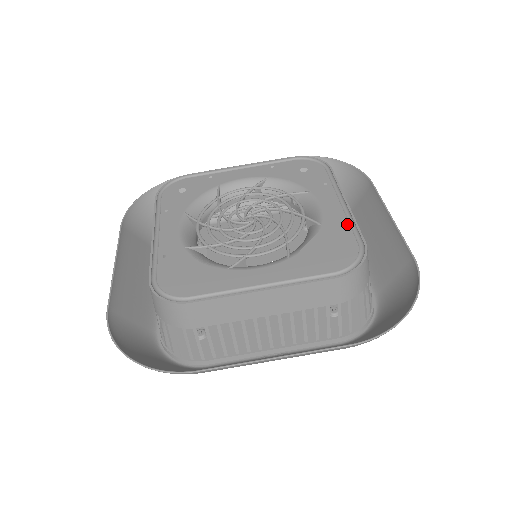
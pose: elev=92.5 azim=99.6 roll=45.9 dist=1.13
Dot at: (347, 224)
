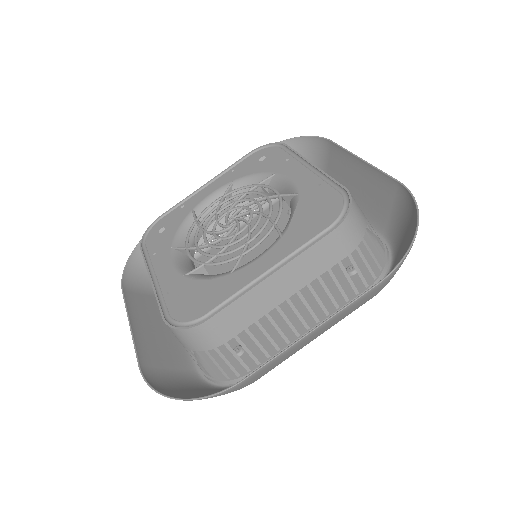
Dot at: (321, 182)
